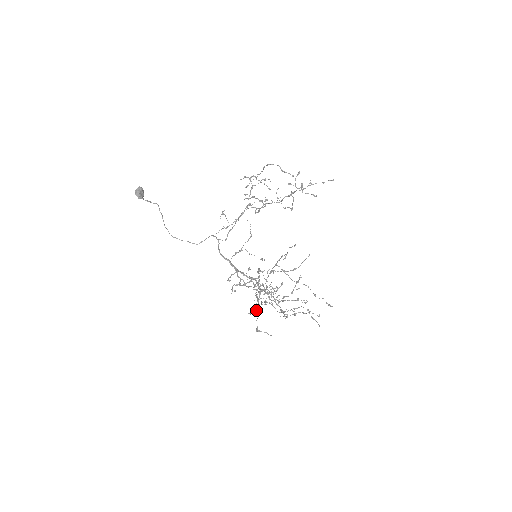
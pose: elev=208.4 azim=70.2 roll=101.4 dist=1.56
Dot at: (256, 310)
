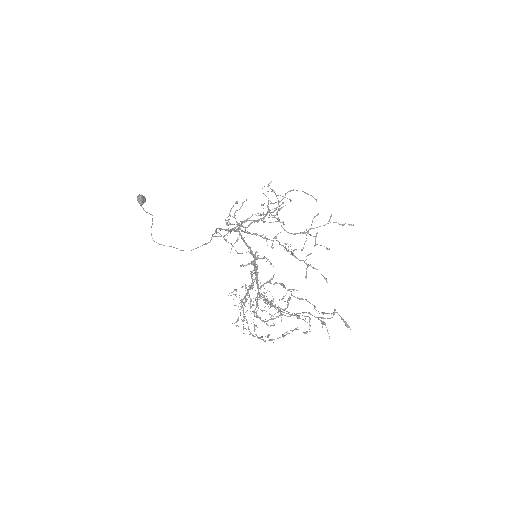
Dot at: occluded
